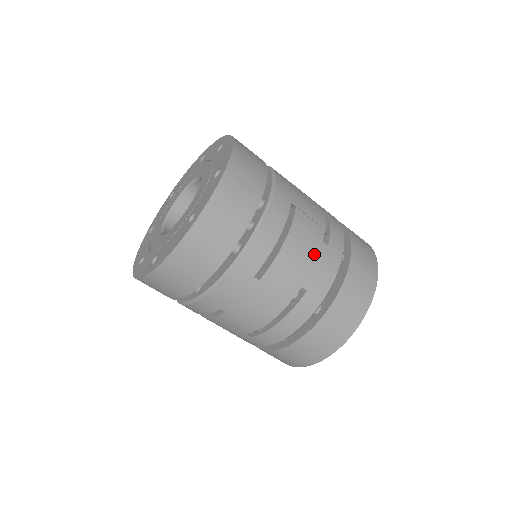
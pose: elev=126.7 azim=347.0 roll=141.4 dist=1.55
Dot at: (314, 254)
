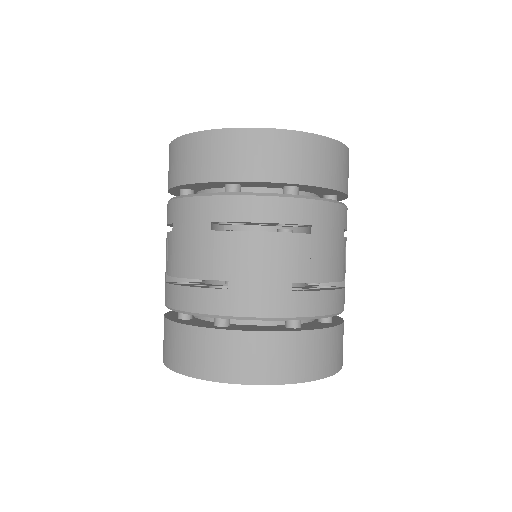
Dot at: (271, 276)
